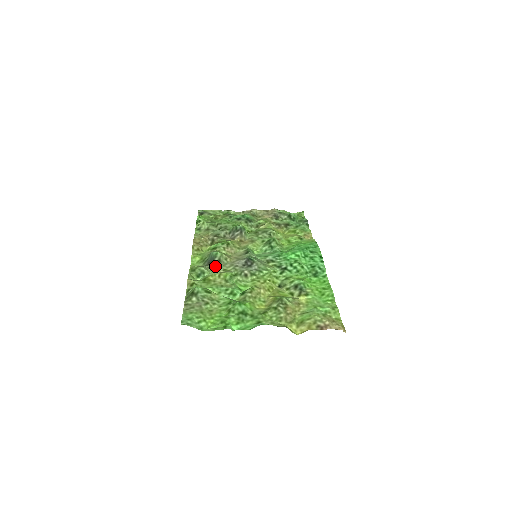
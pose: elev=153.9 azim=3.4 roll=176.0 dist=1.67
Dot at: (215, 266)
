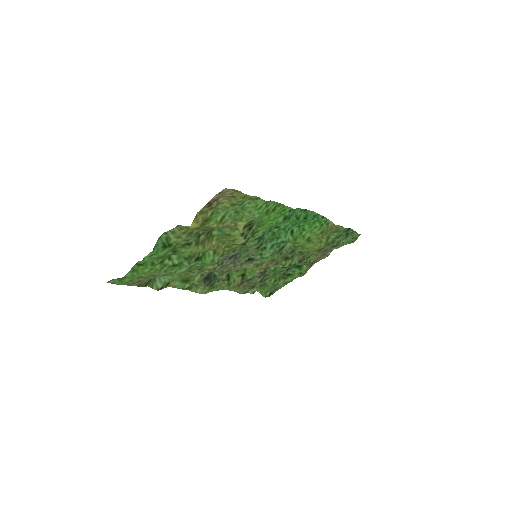
Dot at: (207, 275)
